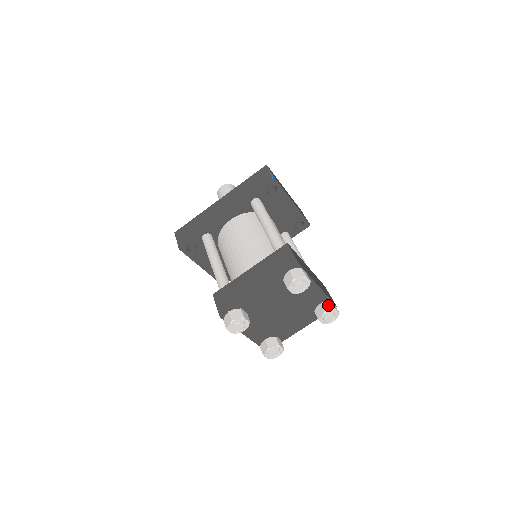
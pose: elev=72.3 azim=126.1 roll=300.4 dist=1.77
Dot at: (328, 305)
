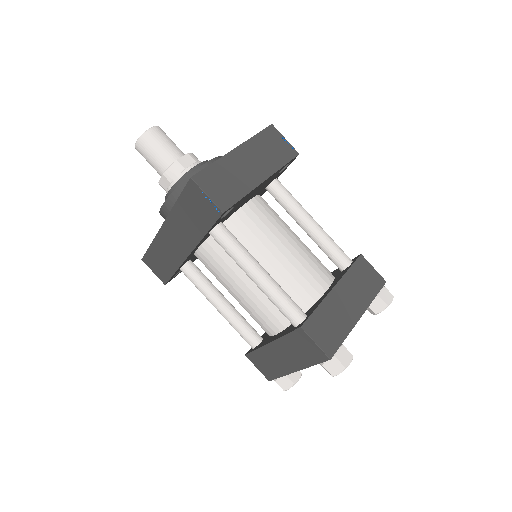
Dot at: (377, 304)
